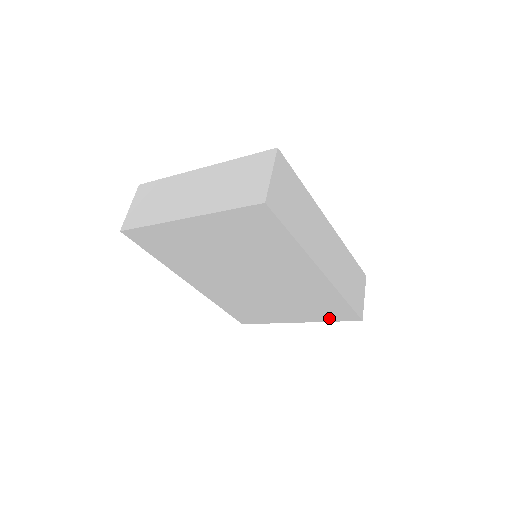
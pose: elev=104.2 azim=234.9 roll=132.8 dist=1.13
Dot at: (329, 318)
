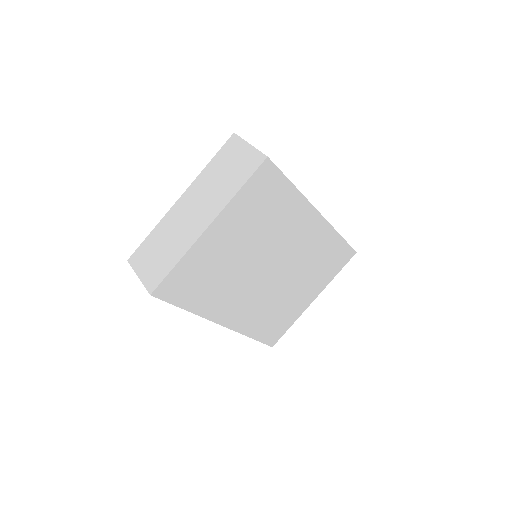
Dot at: (334, 271)
